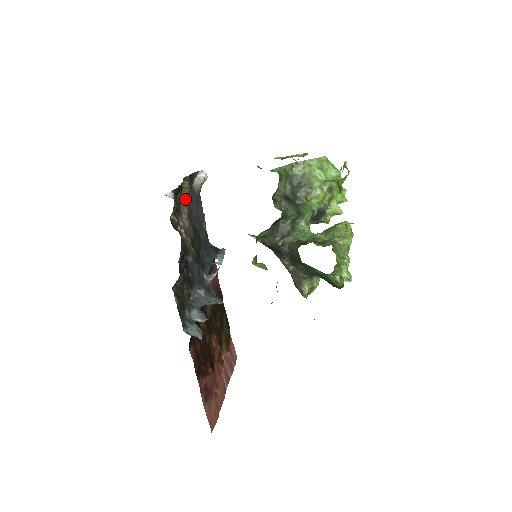
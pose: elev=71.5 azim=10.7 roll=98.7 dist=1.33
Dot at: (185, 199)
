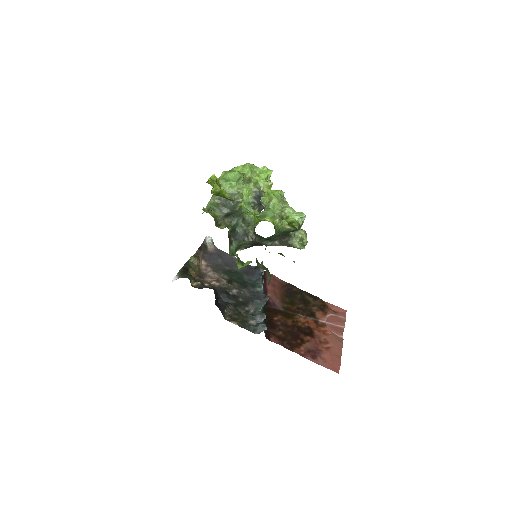
Dot at: (205, 264)
